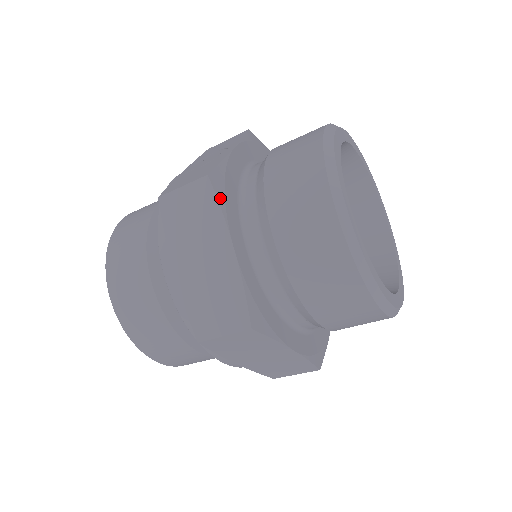
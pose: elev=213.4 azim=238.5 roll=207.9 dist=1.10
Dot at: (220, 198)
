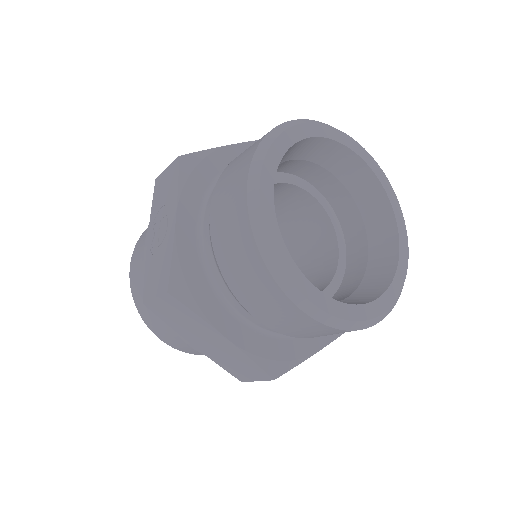
Dot at: (190, 304)
